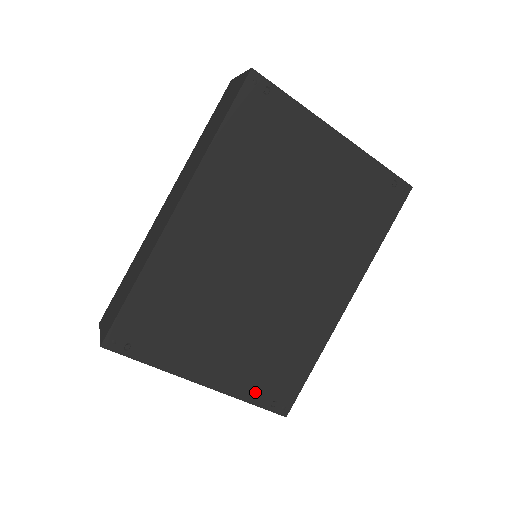
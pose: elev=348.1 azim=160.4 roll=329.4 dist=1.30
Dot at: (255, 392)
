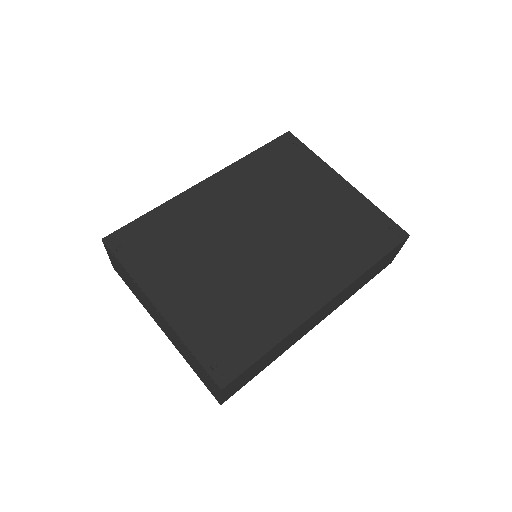
Dot at: (201, 342)
